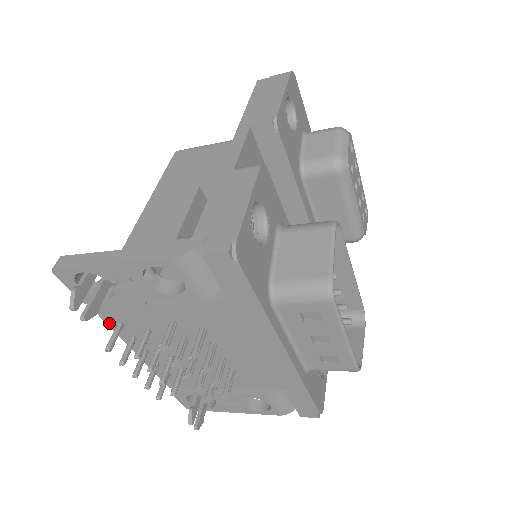
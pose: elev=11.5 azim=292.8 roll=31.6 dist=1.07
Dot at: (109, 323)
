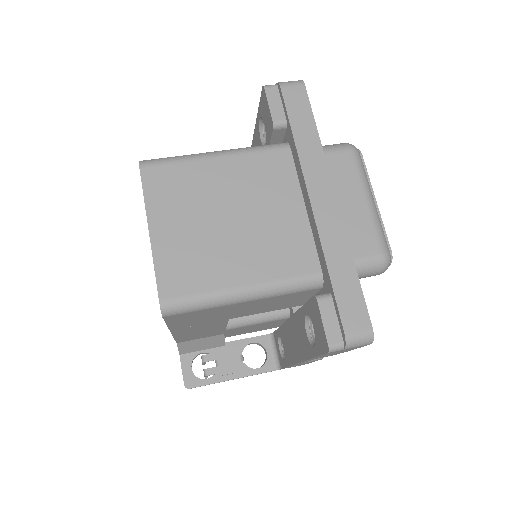
Dot at: occluded
